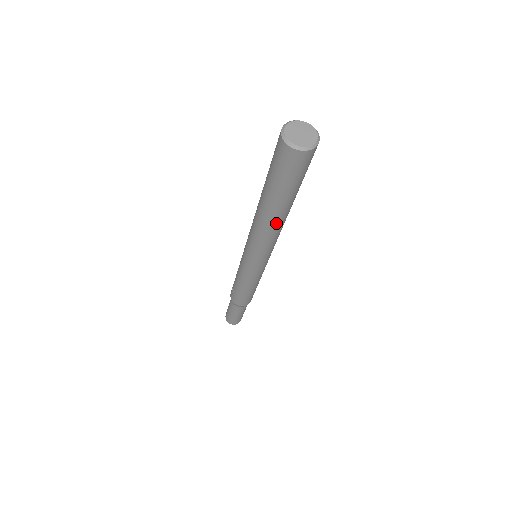
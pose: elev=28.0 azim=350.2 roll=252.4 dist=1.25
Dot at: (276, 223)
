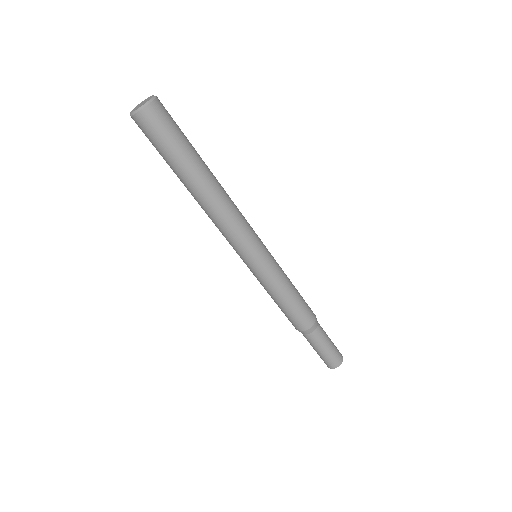
Dot at: (202, 200)
